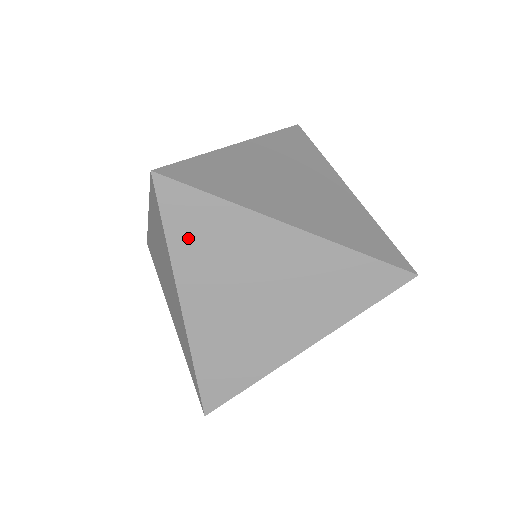
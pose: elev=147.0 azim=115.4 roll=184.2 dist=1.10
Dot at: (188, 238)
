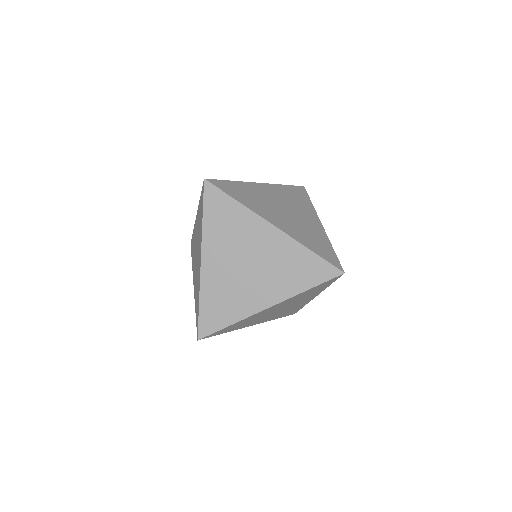
Dot at: (215, 220)
